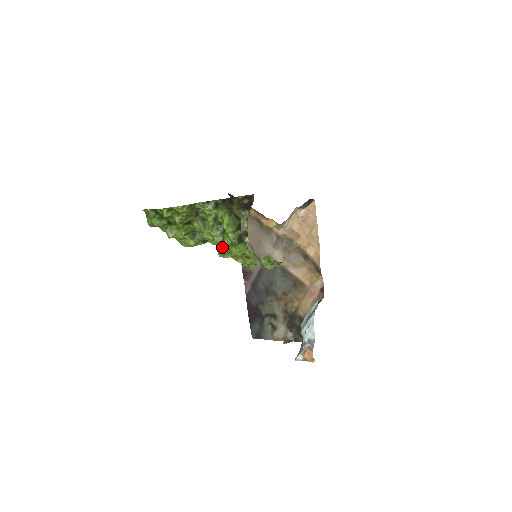
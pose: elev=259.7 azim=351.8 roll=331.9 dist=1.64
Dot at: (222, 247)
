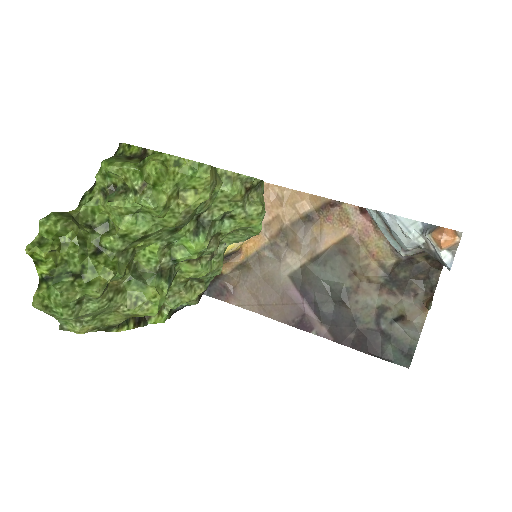
Dot at: (140, 195)
